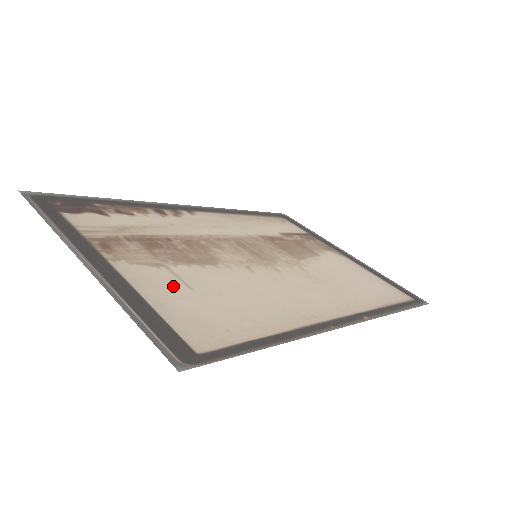
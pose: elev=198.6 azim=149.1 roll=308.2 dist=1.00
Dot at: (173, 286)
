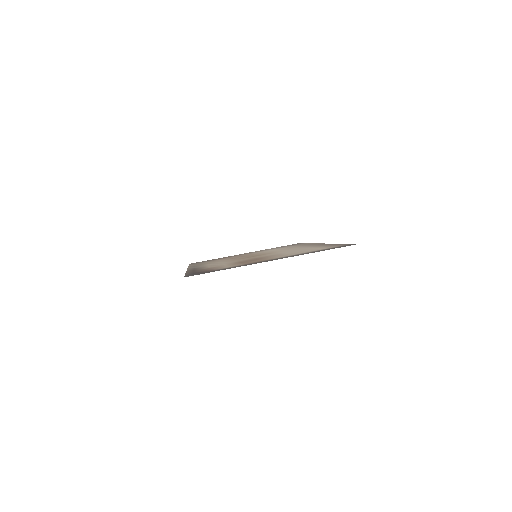
Dot at: occluded
